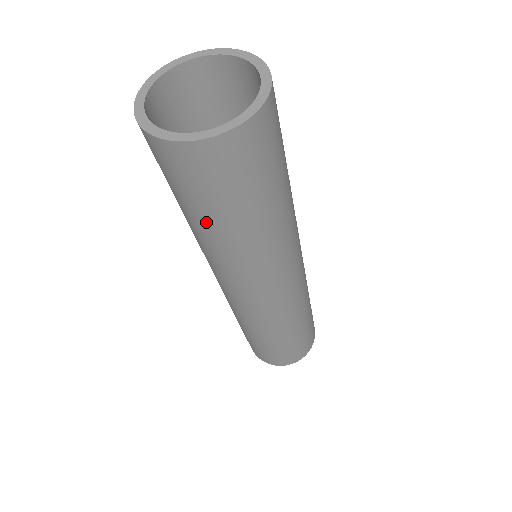
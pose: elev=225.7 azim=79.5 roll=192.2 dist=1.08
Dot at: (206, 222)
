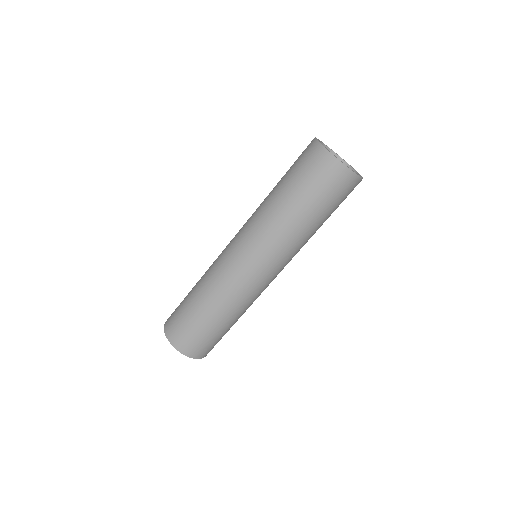
Dot at: (295, 201)
